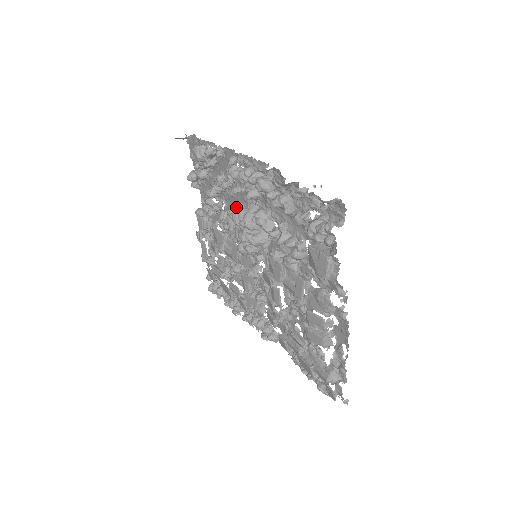
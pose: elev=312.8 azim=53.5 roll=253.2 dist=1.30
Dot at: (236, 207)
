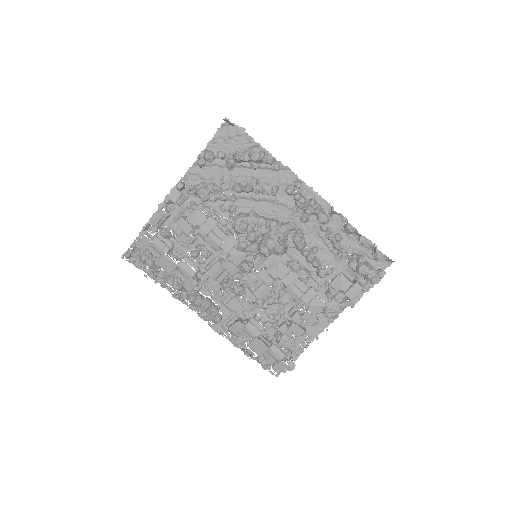
Dot at: (253, 210)
